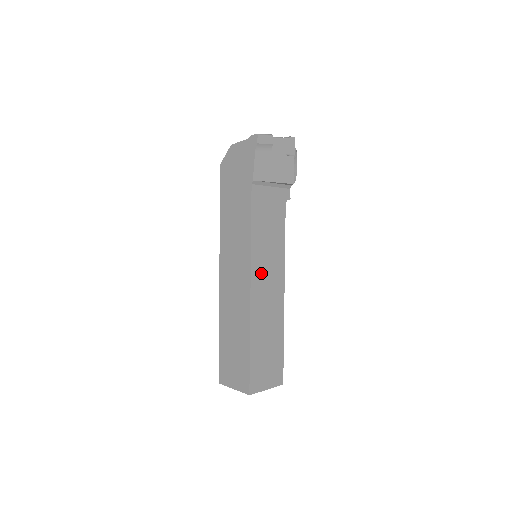
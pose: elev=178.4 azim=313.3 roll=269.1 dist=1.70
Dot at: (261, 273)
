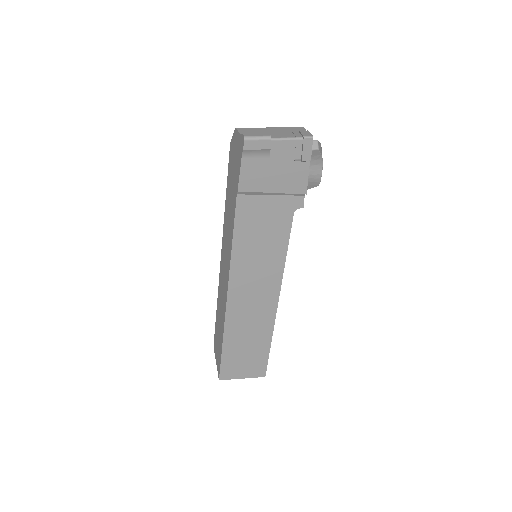
Dot at: (244, 285)
